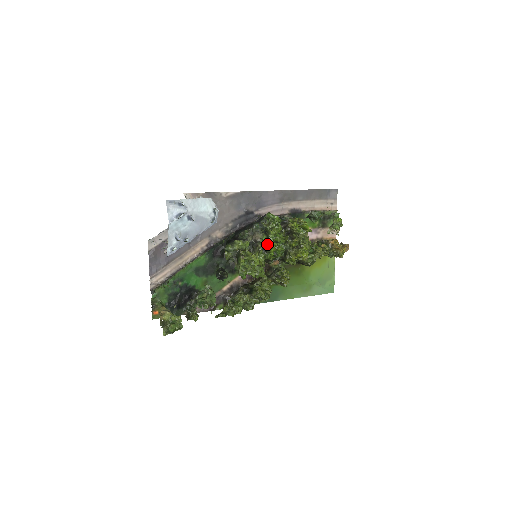
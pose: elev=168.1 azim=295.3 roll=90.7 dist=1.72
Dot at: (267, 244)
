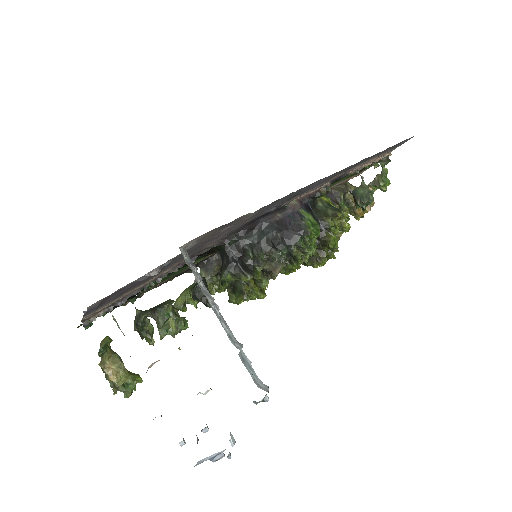
Dot at: (285, 270)
